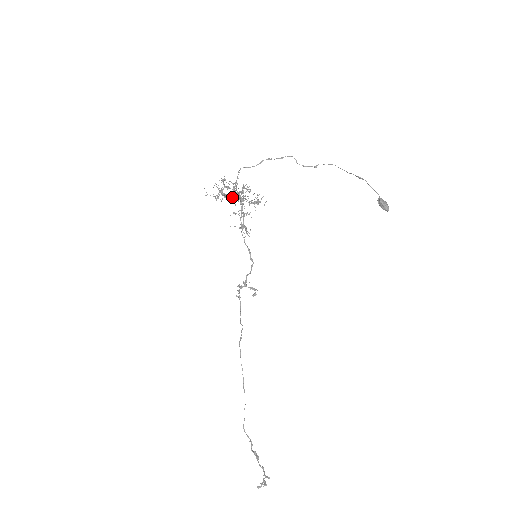
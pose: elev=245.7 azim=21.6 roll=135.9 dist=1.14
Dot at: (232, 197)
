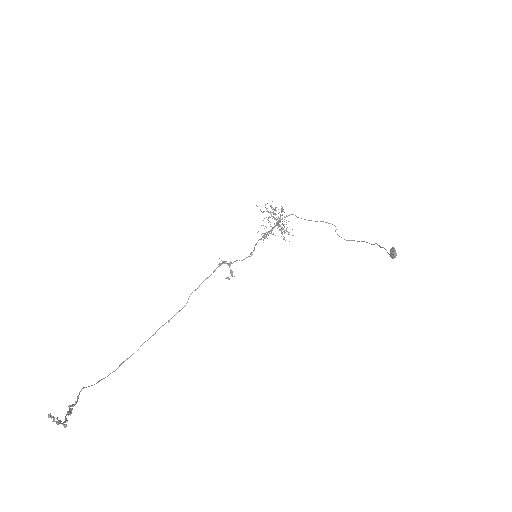
Dot at: occluded
